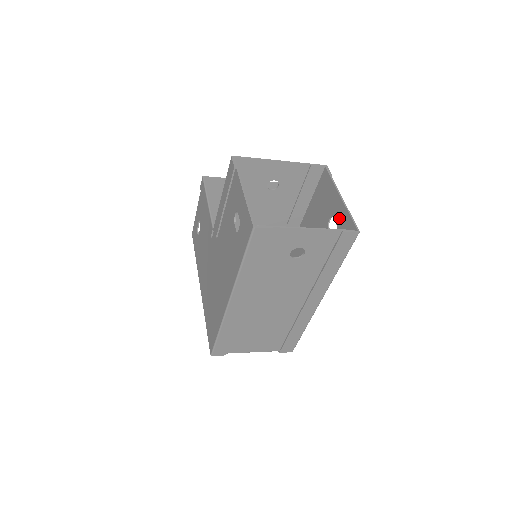
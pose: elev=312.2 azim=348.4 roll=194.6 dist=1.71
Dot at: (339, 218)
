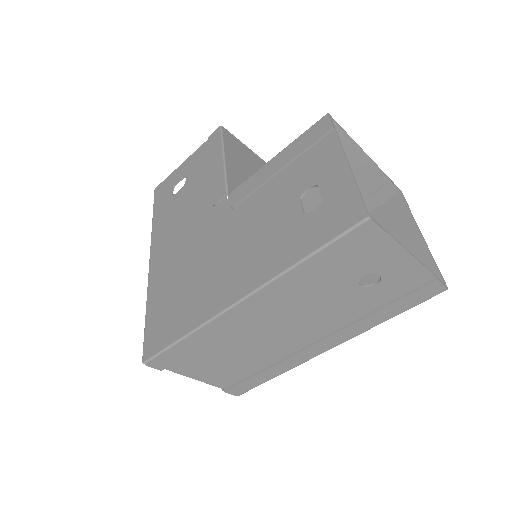
Dot at: occluded
